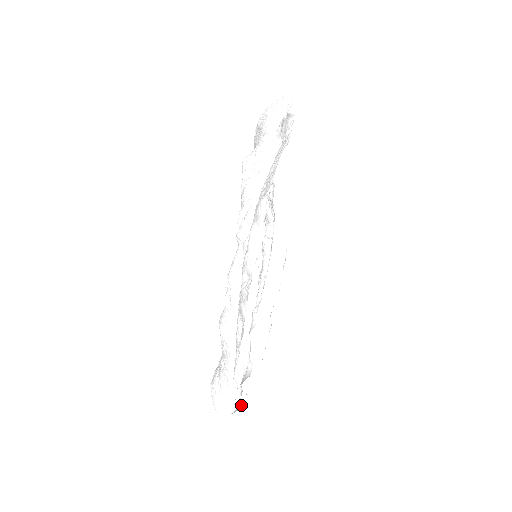
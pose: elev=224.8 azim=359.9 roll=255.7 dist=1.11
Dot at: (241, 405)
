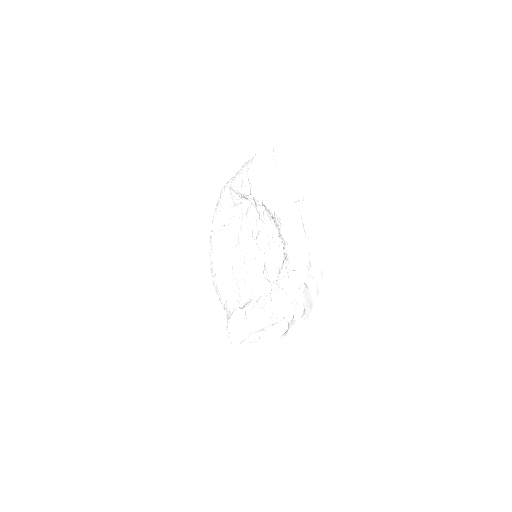
Dot at: (250, 336)
